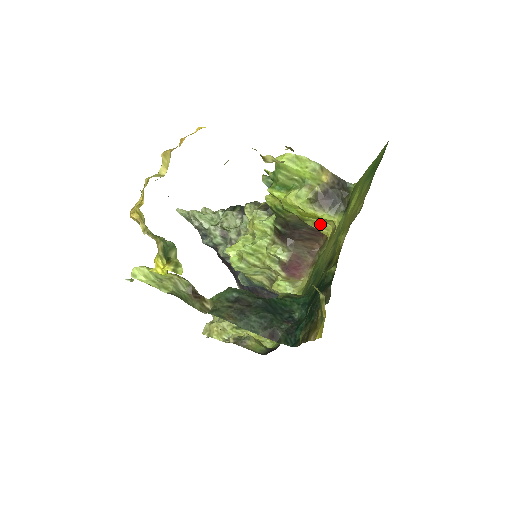
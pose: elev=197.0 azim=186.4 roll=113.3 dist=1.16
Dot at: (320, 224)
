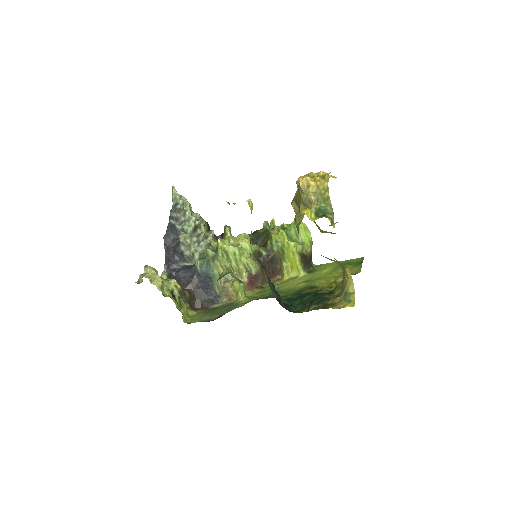
Dot at: (289, 269)
